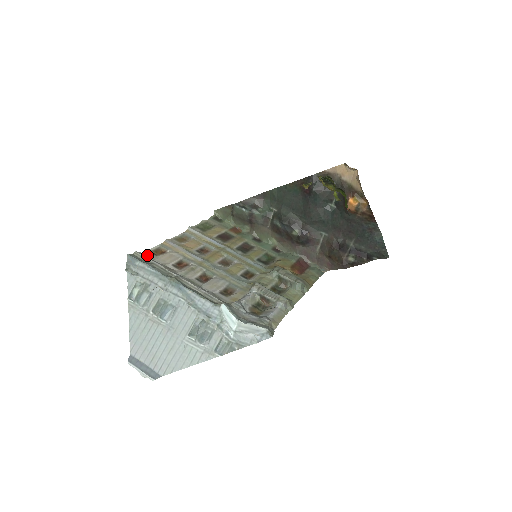
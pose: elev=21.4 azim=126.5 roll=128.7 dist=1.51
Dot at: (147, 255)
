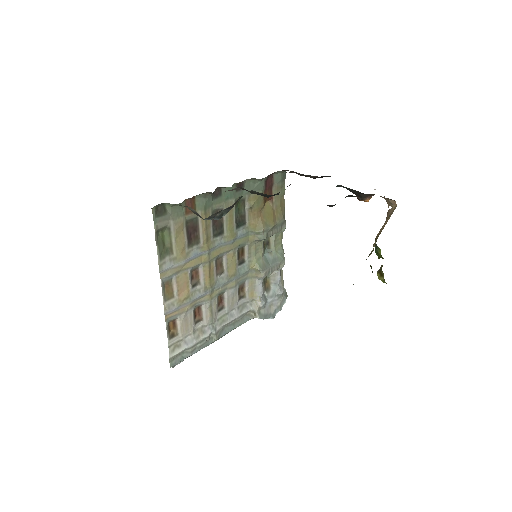
Dot at: (174, 345)
